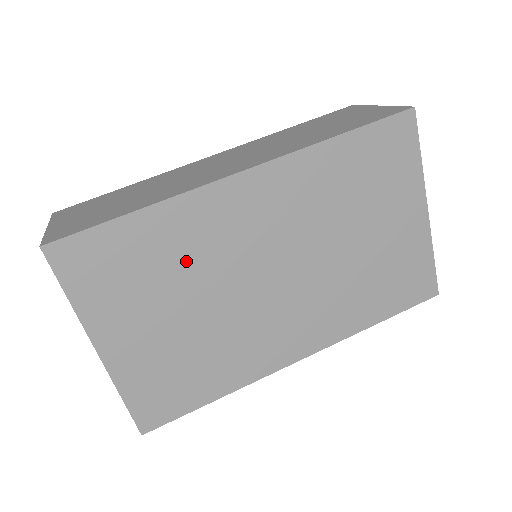
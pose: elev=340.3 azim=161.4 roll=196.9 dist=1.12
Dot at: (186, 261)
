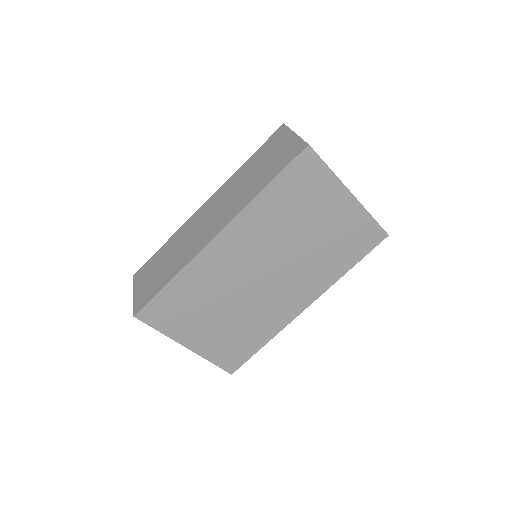
Dot at: (209, 291)
